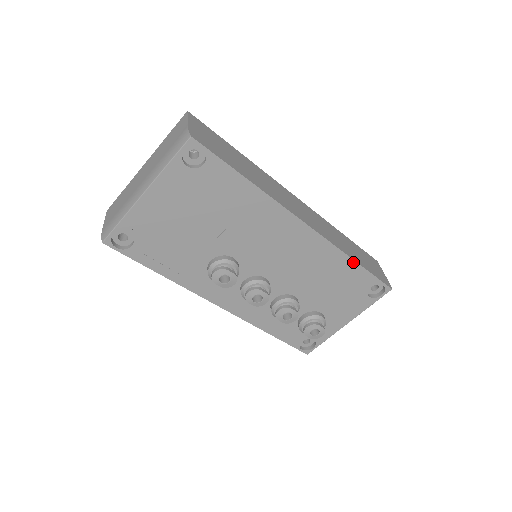
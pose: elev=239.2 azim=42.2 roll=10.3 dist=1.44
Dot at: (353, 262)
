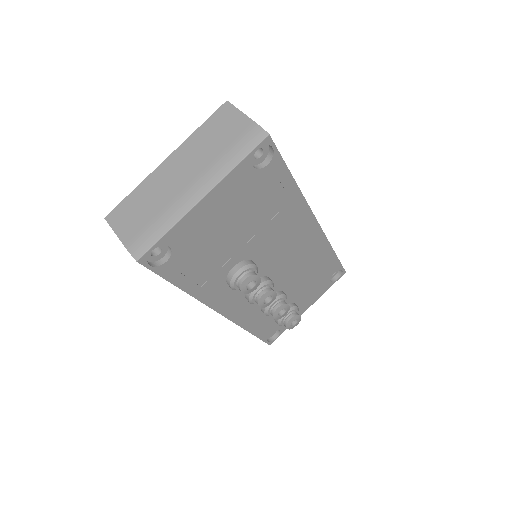
Dot at: (333, 252)
